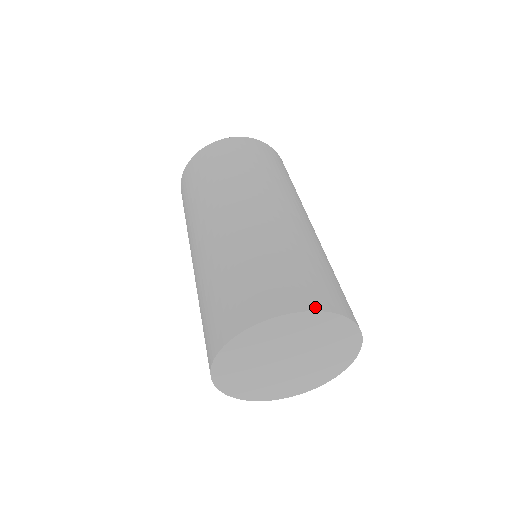
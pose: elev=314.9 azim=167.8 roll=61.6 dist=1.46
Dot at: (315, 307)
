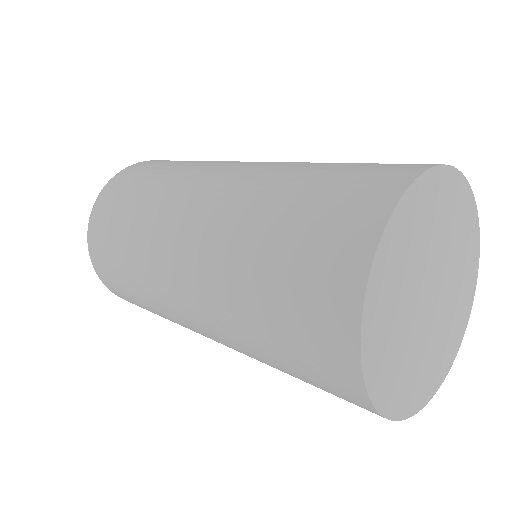
Dot at: (387, 207)
